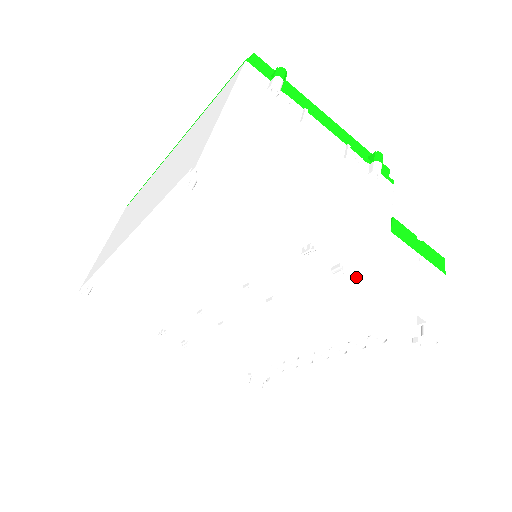
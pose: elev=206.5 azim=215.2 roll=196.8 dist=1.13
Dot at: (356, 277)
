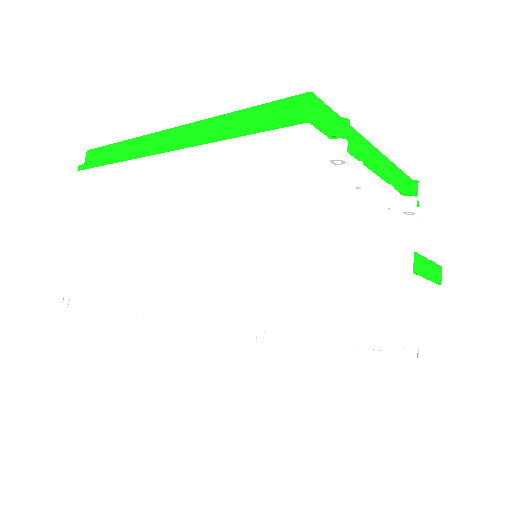
Dot at: occluded
